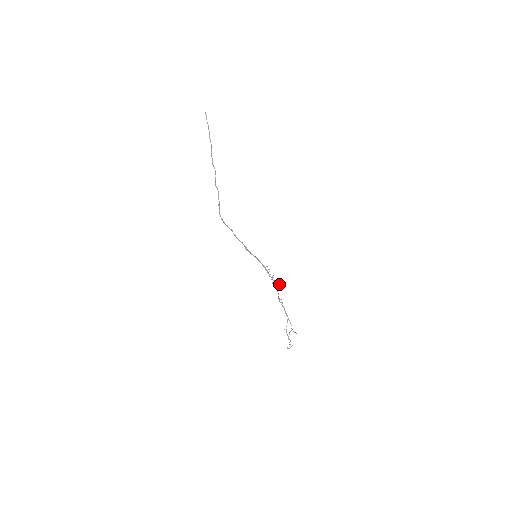
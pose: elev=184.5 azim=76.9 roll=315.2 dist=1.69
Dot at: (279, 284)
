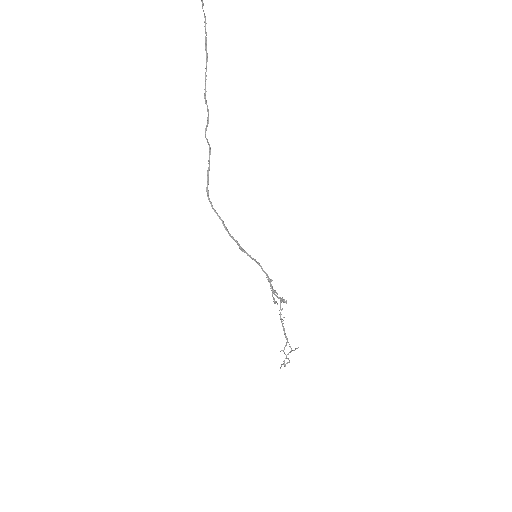
Dot at: (283, 301)
